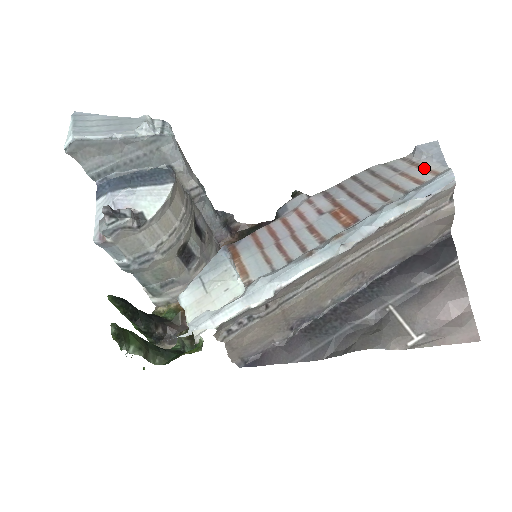
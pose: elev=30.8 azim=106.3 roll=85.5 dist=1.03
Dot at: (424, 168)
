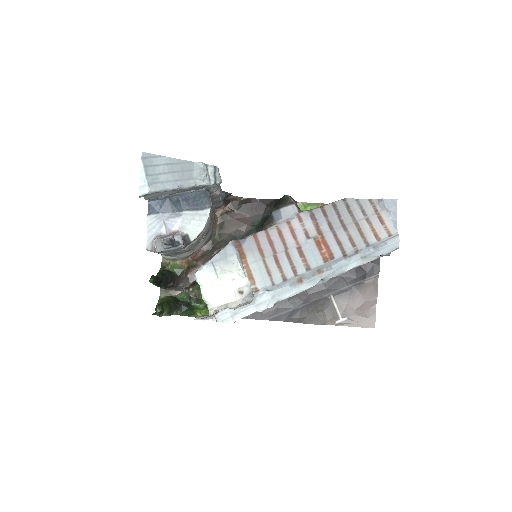
Dot at: (383, 222)
